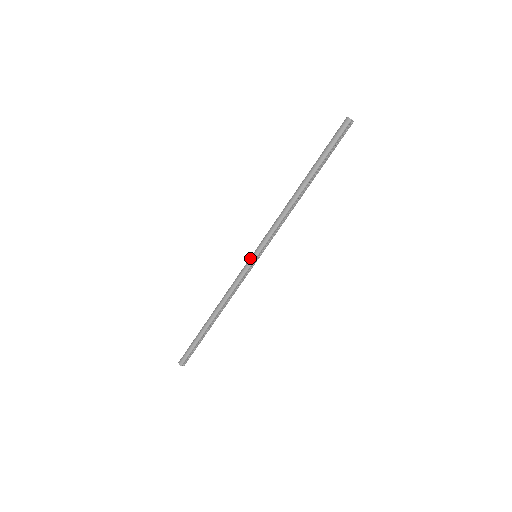
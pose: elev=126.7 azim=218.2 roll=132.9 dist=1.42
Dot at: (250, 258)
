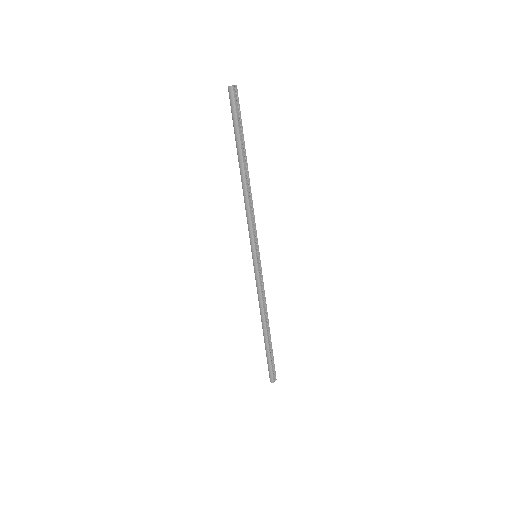
Dot at: occluded
